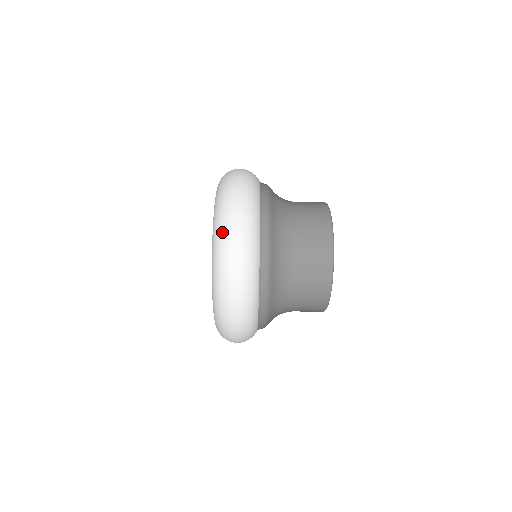
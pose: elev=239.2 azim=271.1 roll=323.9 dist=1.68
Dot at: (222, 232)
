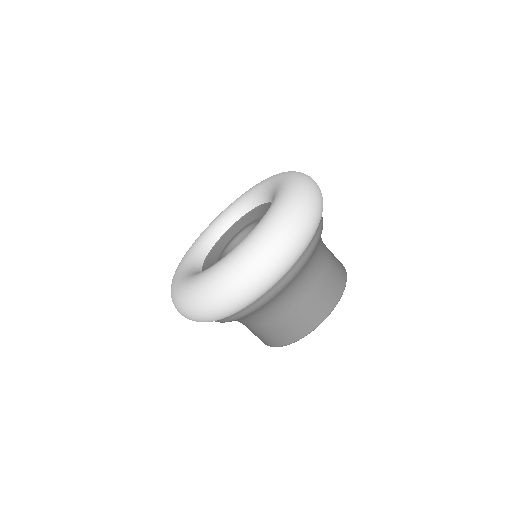
Dot at: (304, 175)
